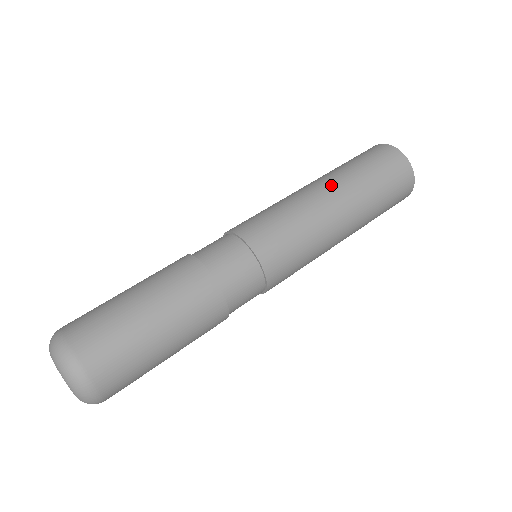
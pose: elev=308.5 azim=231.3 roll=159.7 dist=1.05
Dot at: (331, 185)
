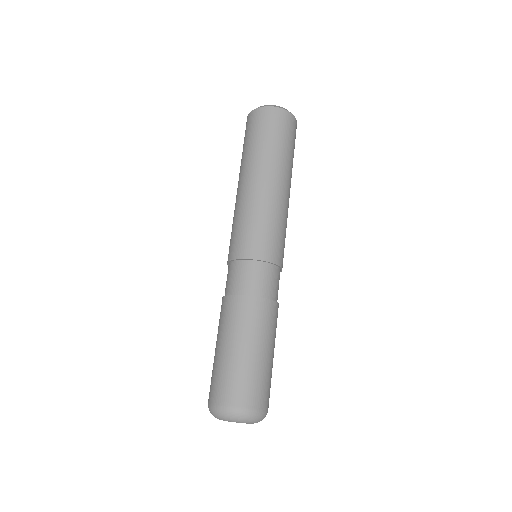
Dot at: (242, 177)
